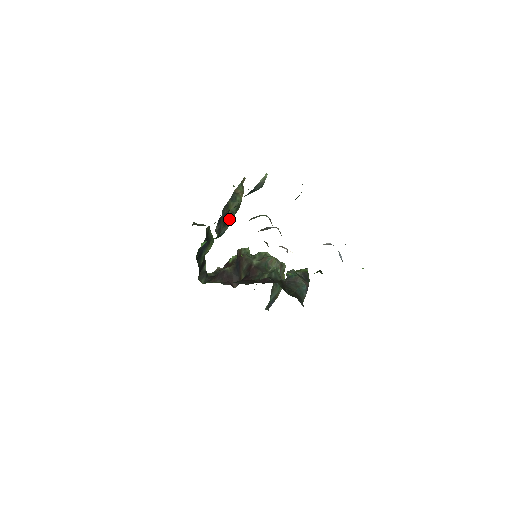
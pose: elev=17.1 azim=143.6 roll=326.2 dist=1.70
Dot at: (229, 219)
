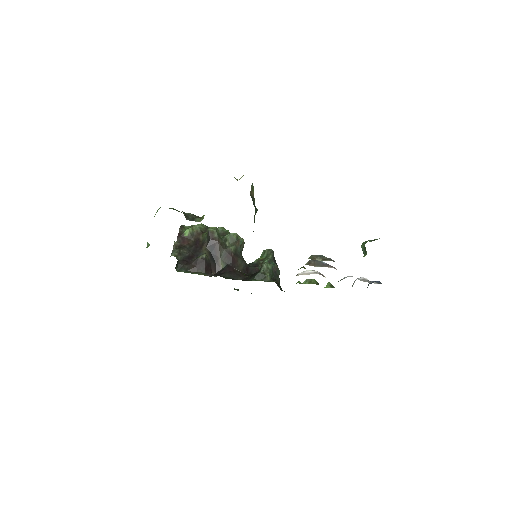
Dot at: (253, 231)
